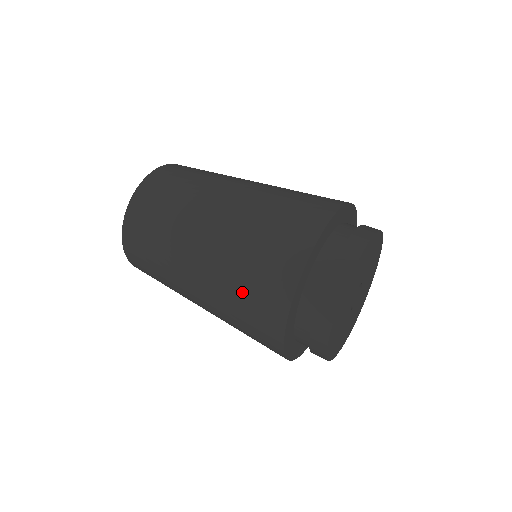
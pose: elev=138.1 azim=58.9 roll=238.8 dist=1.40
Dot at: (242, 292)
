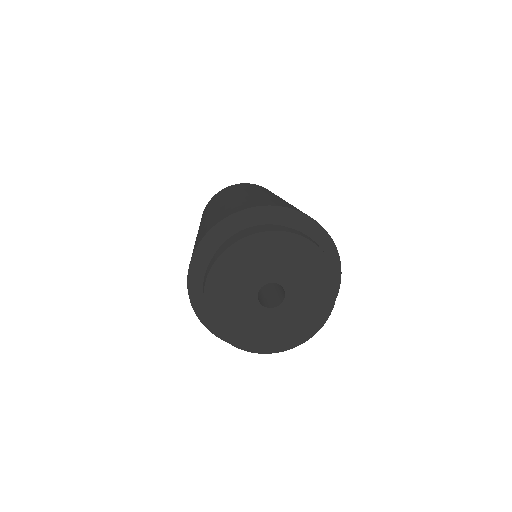
Dot at: occluded
